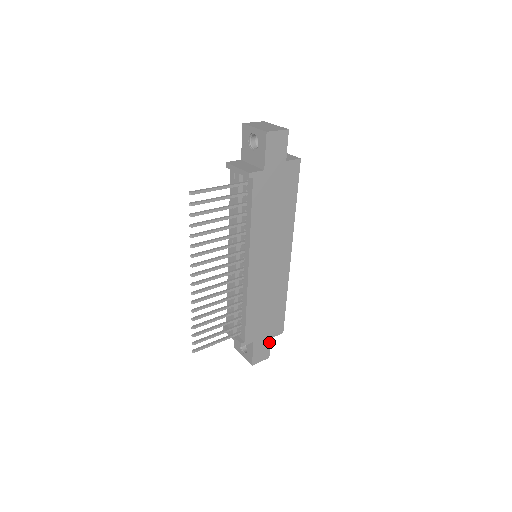
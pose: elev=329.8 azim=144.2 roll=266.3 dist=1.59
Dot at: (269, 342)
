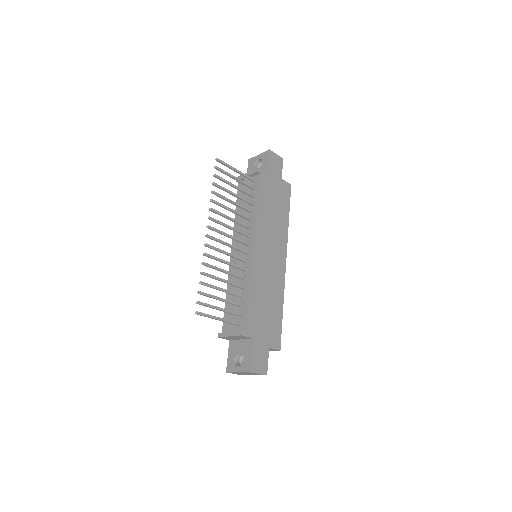
Dot at: (267, 352)
